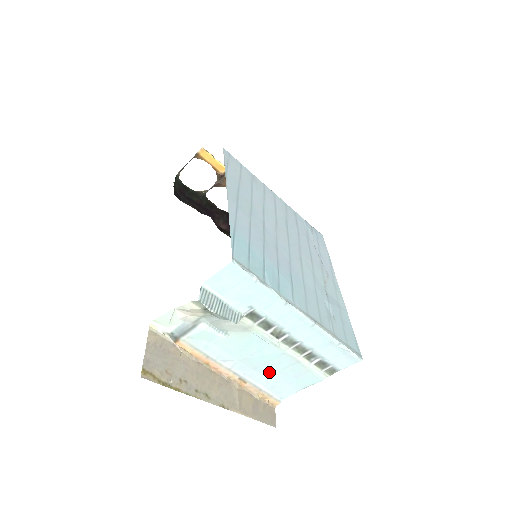
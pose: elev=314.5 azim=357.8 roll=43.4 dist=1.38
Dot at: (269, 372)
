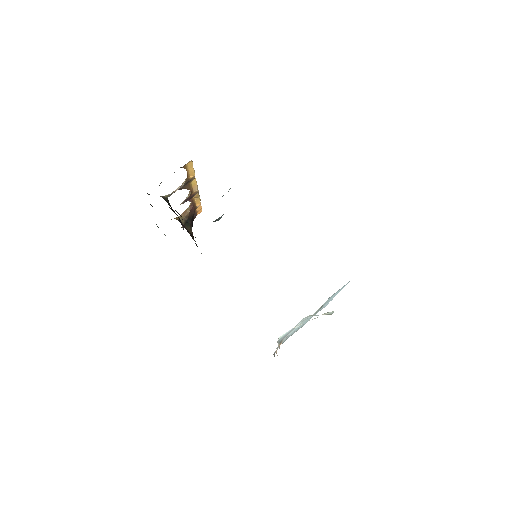
Dot at: occluded
